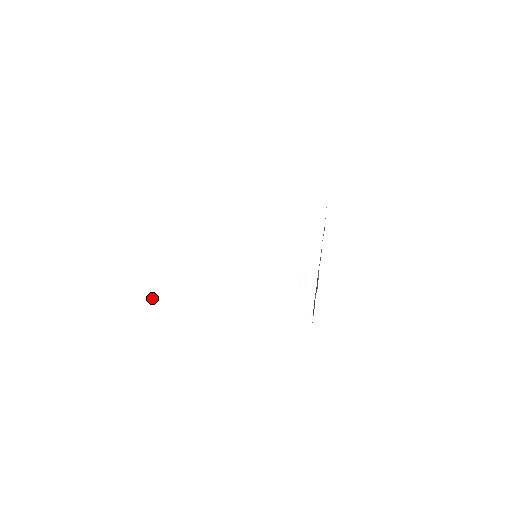
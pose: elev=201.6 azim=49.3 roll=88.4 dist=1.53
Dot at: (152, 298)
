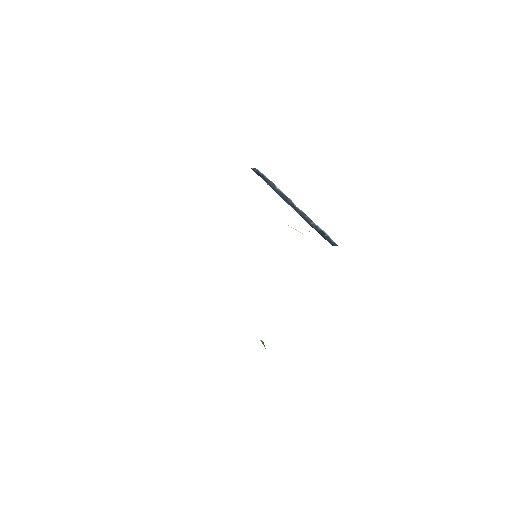
Dot at: (263, 344)
